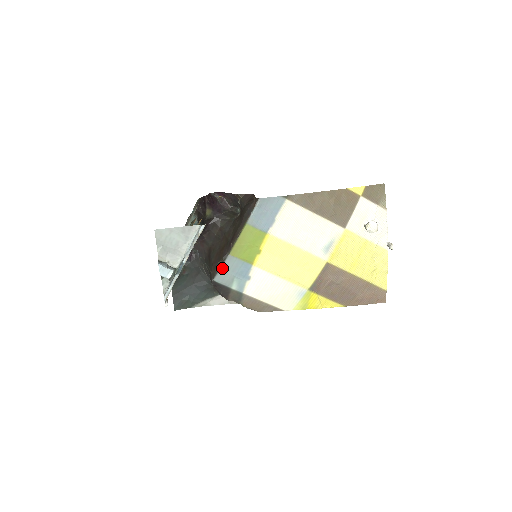
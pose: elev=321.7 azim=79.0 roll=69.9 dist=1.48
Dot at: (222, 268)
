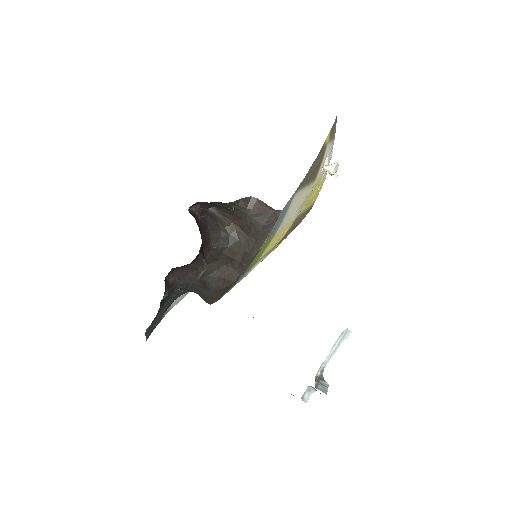
Dot at: occluded
